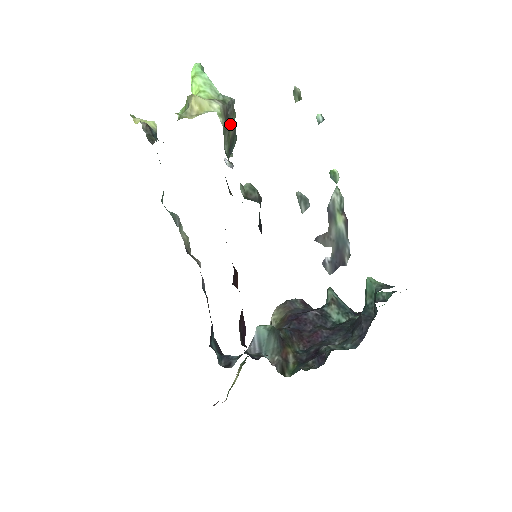
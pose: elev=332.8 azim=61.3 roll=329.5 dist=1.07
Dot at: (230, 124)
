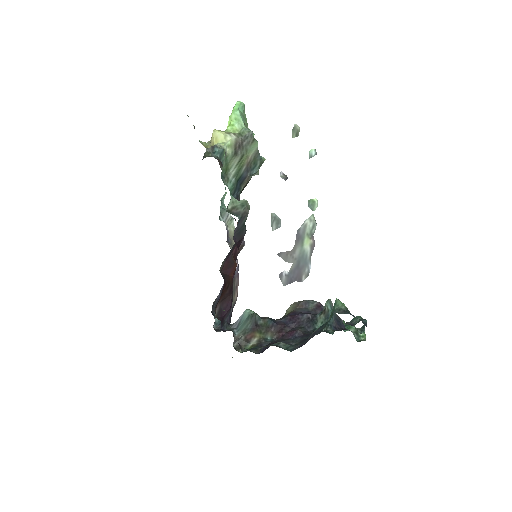
Dot at: (246, 151)
